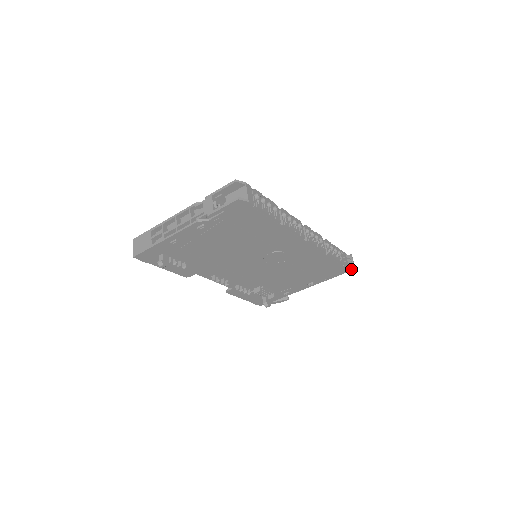
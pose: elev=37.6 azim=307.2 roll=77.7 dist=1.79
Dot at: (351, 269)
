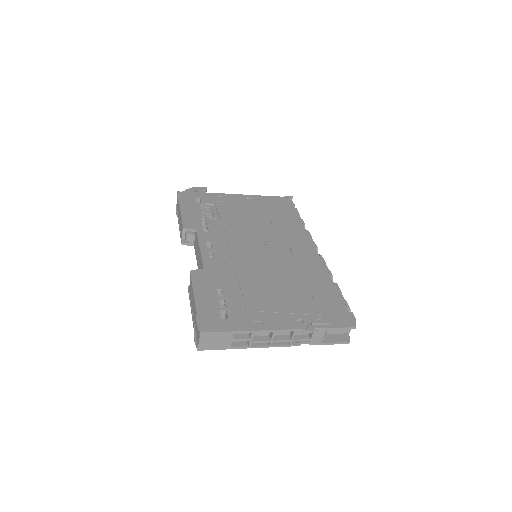
Dot at: occluded
